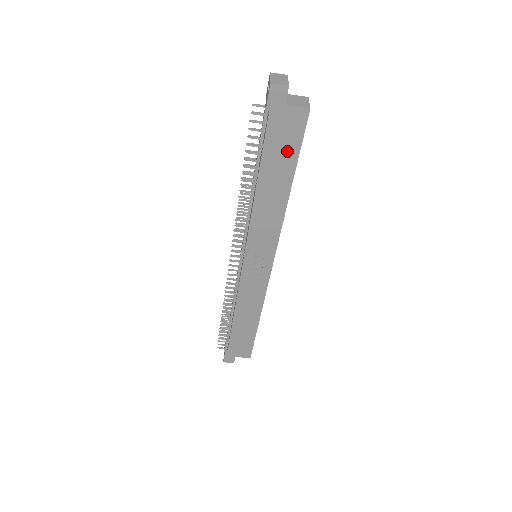
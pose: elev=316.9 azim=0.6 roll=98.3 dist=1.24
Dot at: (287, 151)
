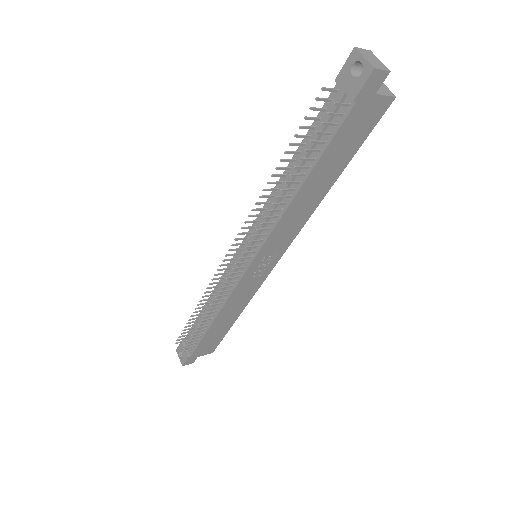
Dot at: (350, 146)
